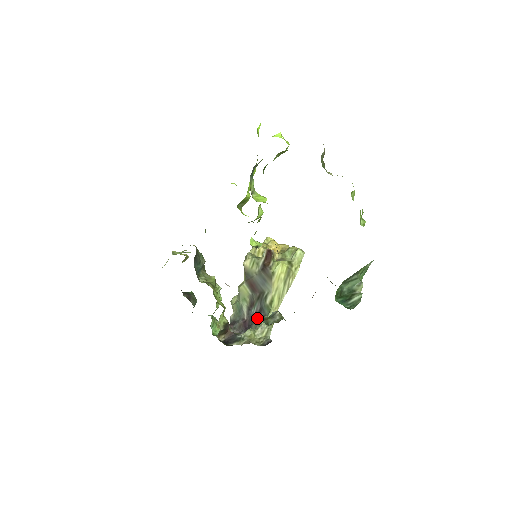
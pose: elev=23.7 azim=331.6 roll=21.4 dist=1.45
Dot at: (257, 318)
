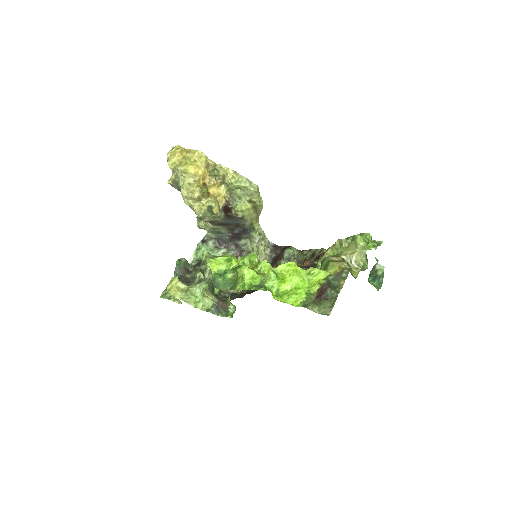
Dot at: (244, 234)
